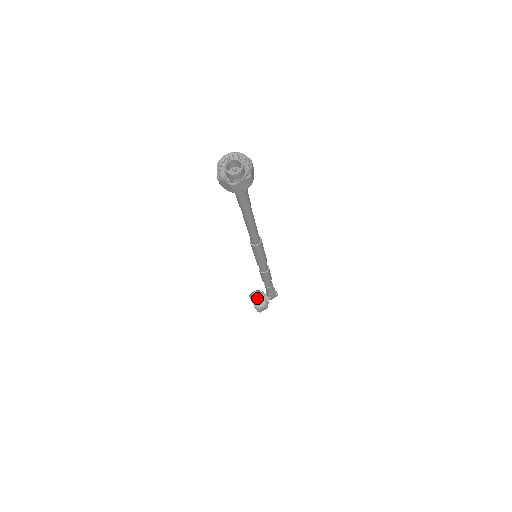
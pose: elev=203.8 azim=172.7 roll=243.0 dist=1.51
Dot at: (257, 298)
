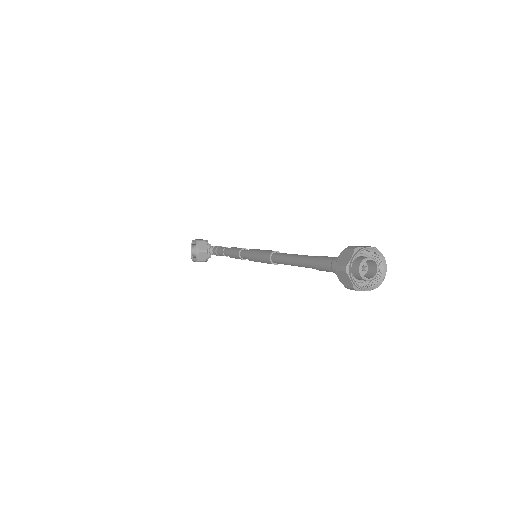
Dot at: (203, 251)
